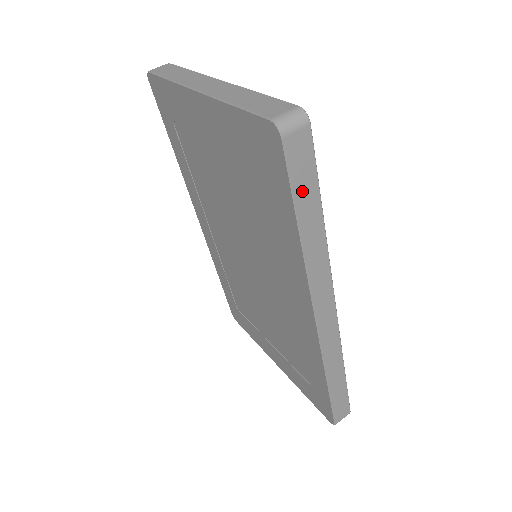
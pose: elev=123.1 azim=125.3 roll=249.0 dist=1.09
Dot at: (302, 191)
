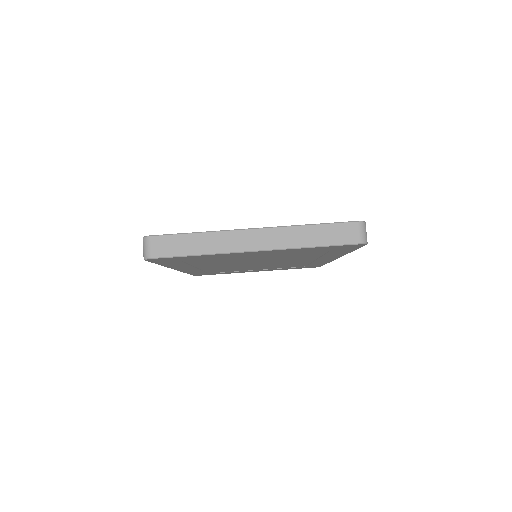
Dot at: occluded
